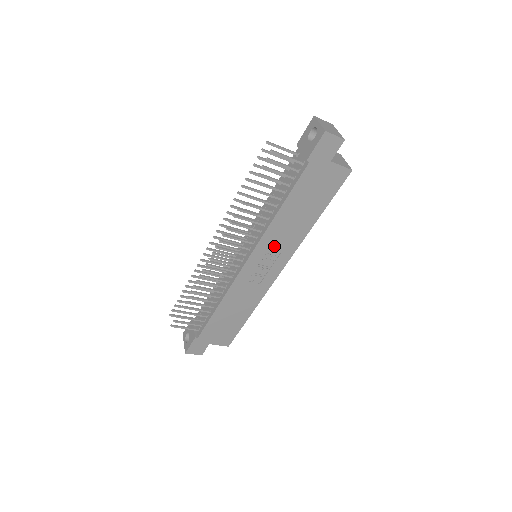
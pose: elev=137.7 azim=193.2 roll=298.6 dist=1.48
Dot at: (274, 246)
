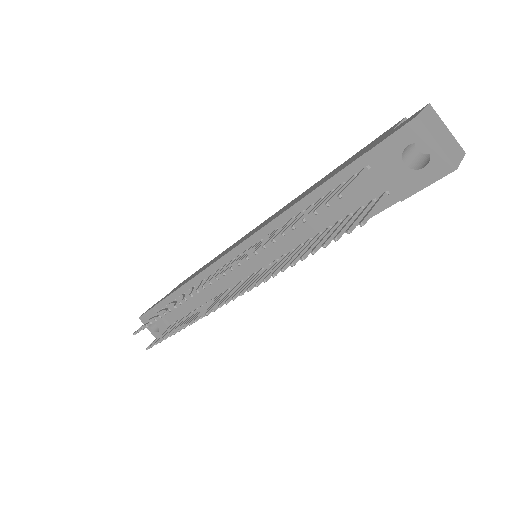
Dot at: occluded
